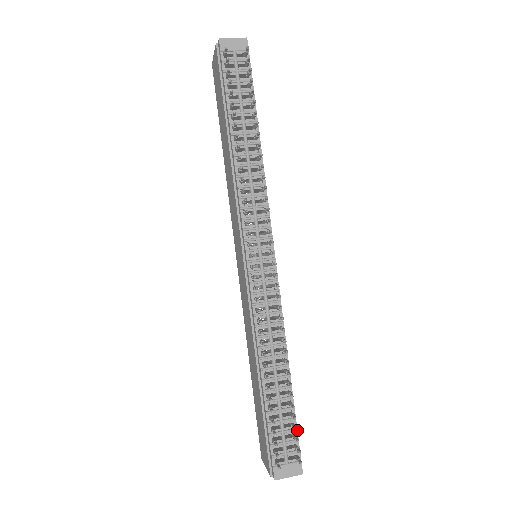
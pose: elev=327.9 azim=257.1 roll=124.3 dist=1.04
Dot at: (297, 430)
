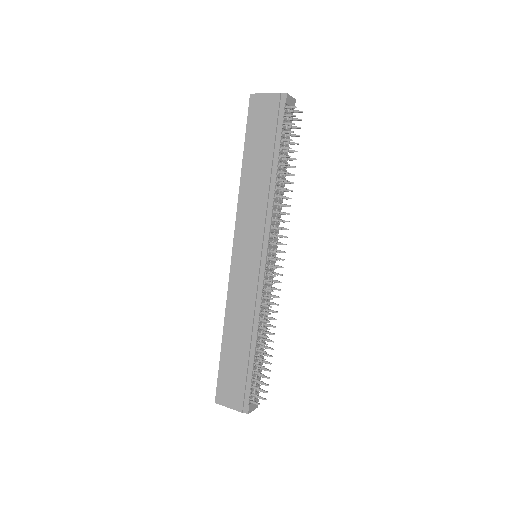
Dot at: occluded
